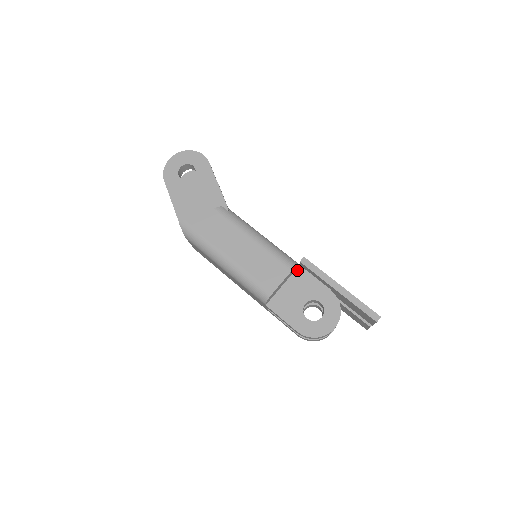
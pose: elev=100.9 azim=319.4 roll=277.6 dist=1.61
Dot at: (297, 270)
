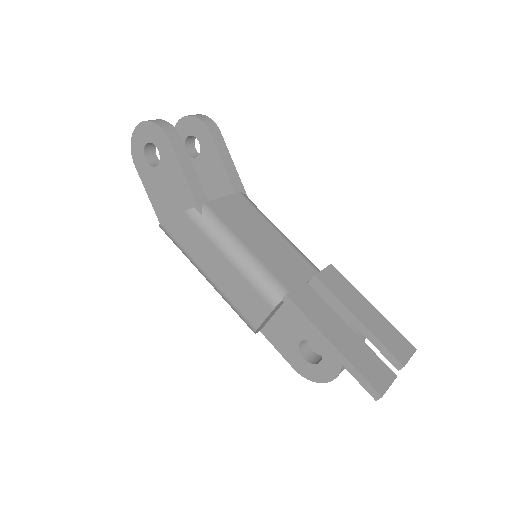
Dot at: occluded
